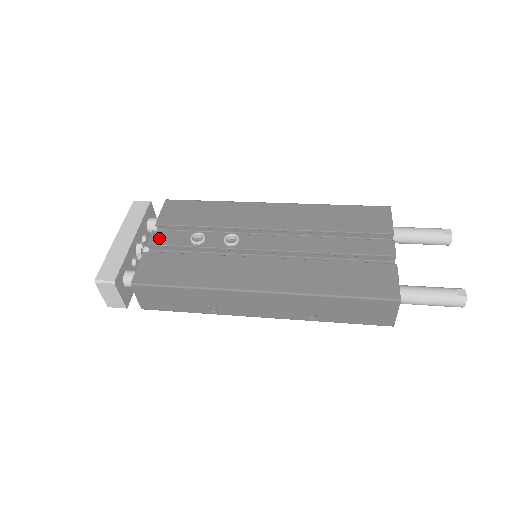
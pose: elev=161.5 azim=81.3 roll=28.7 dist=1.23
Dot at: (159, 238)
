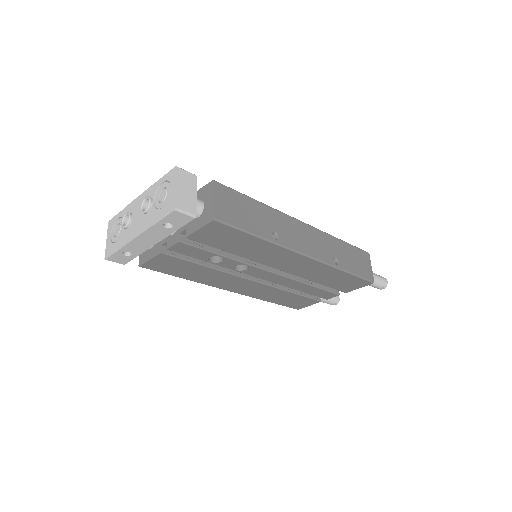
Dot at: occluded
